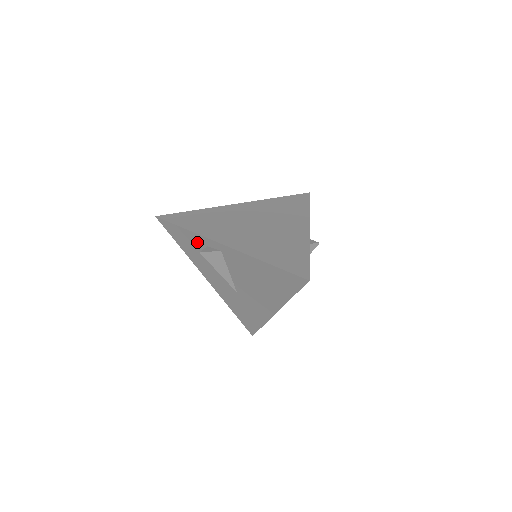
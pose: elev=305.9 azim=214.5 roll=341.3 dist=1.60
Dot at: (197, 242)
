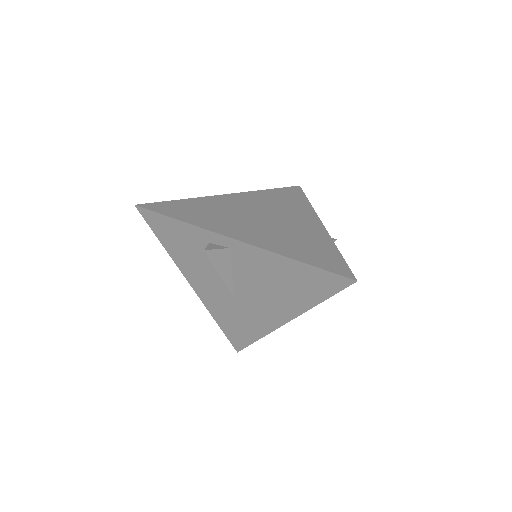
Dot at: (194, 238)
